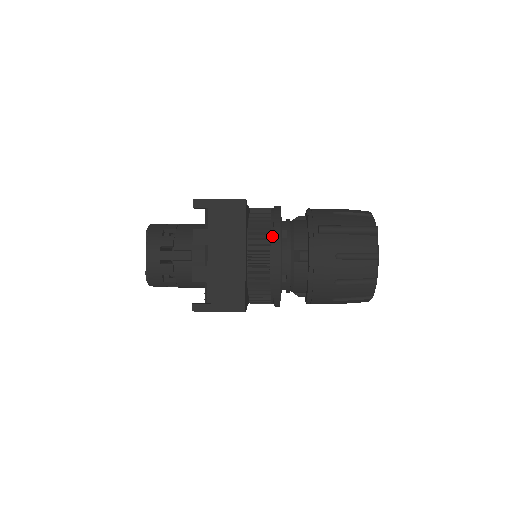
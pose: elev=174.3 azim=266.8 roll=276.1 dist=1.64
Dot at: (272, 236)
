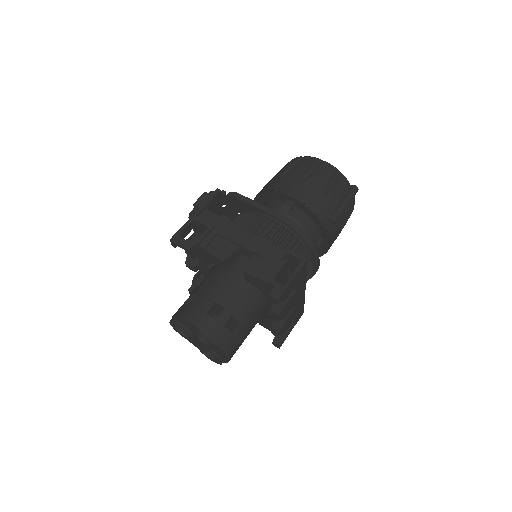
Dot at: (312, 257)
